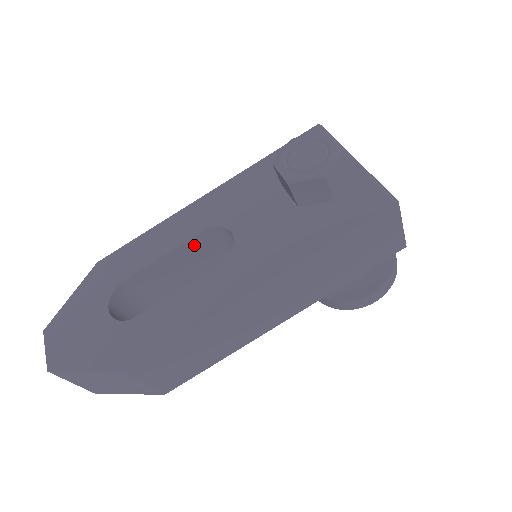
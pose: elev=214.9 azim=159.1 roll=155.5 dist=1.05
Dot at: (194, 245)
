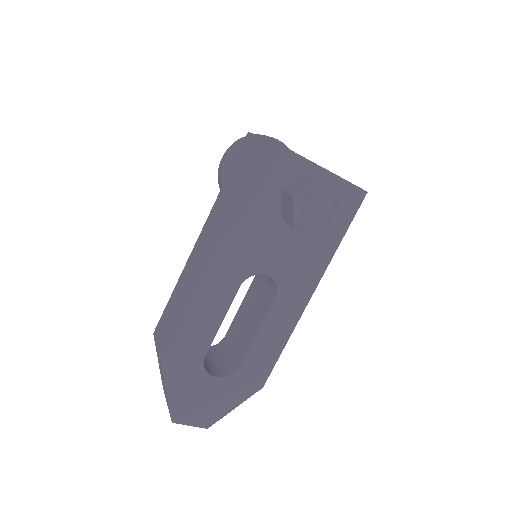
Dot at: occluded
